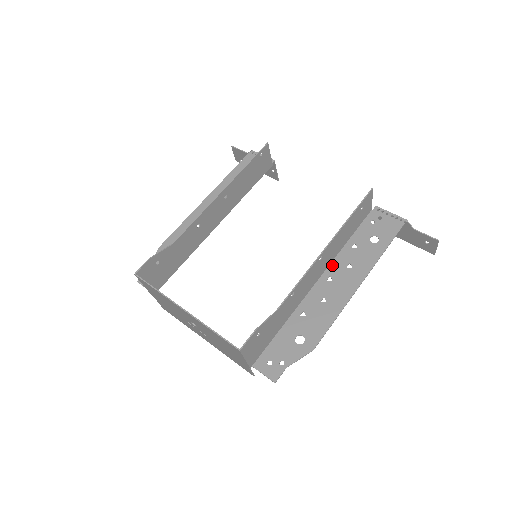
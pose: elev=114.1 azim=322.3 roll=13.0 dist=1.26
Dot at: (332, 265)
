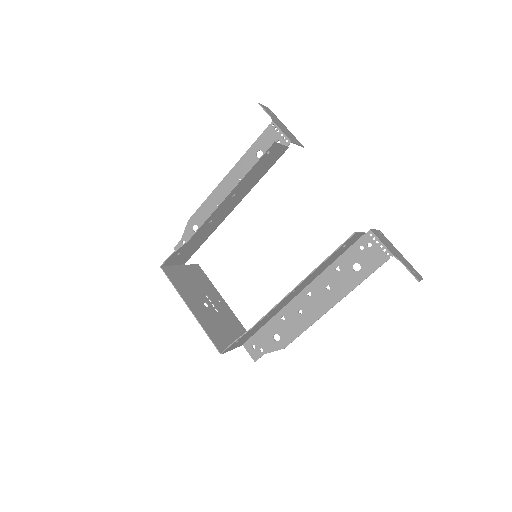
Dot at: (314, 282)
